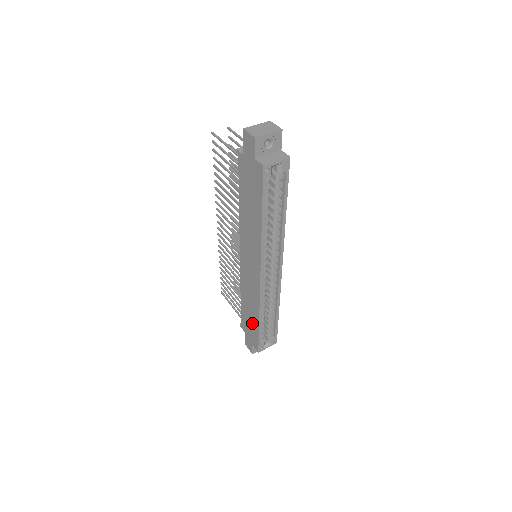
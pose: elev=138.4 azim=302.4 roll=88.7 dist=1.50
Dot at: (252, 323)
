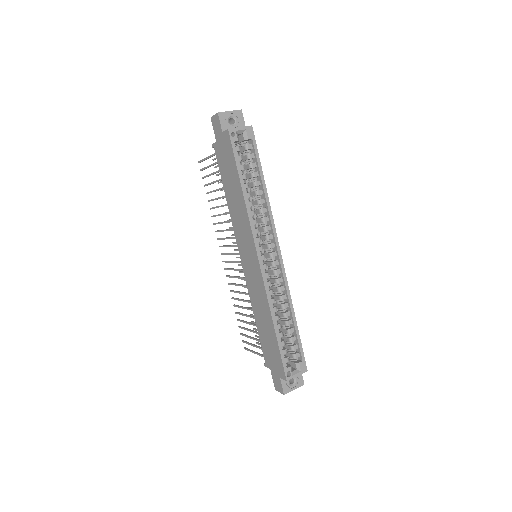
Dot at: (270, 341)
